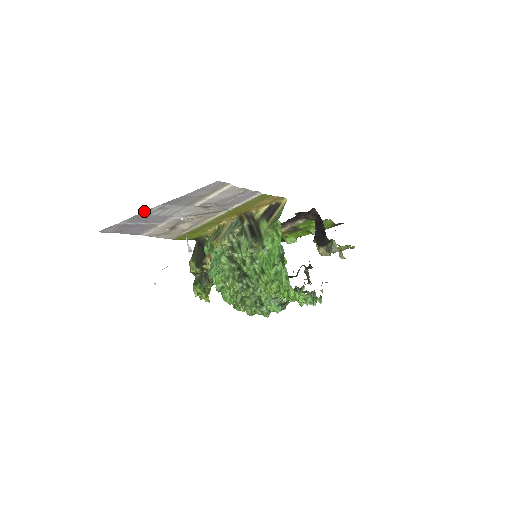
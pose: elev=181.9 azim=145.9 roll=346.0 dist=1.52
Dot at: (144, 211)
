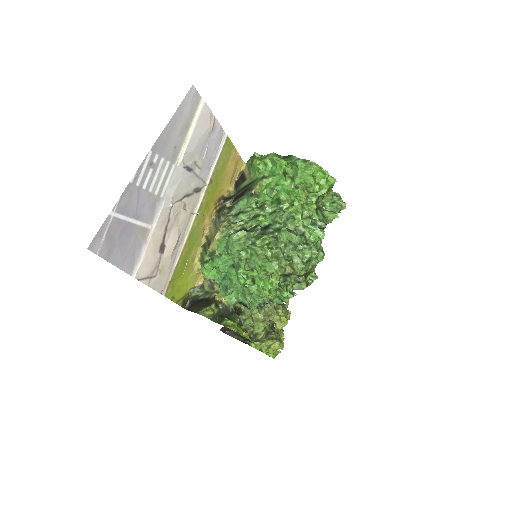
Dot at: (135, 173)
